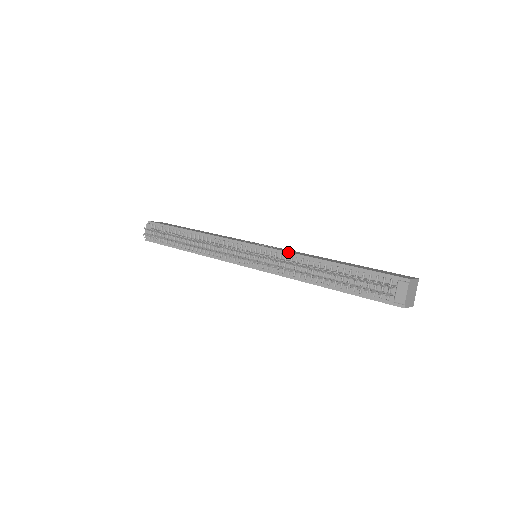
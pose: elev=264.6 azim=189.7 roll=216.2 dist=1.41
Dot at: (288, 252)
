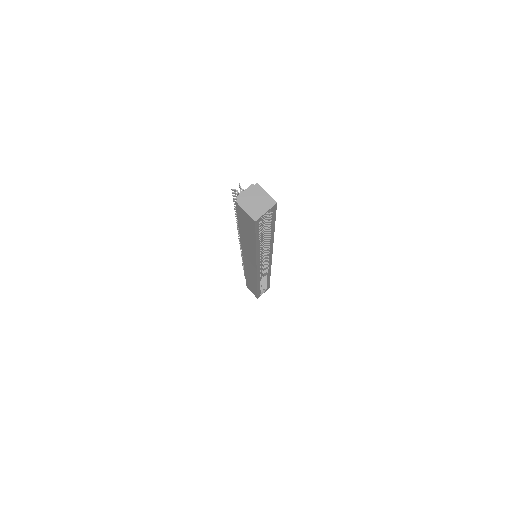
Dot at: occluded
